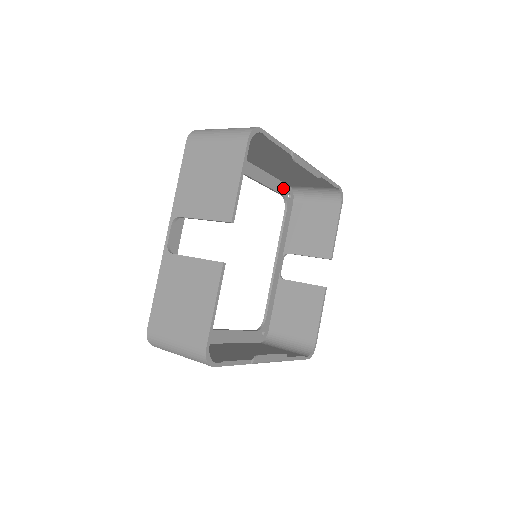
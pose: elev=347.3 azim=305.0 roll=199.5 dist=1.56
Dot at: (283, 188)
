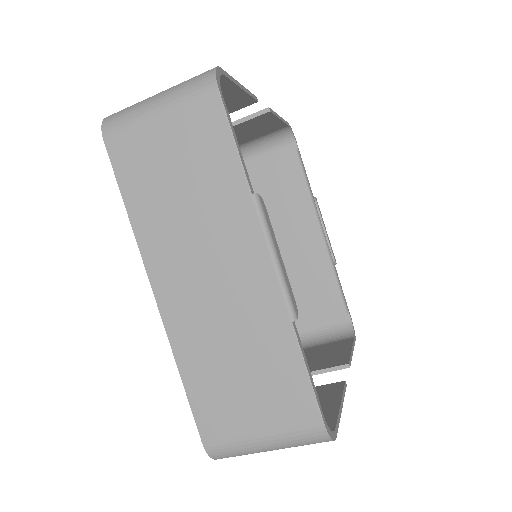
Dot at: occluded
